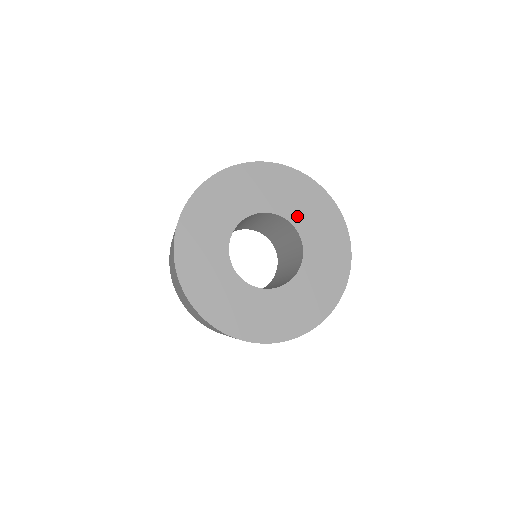
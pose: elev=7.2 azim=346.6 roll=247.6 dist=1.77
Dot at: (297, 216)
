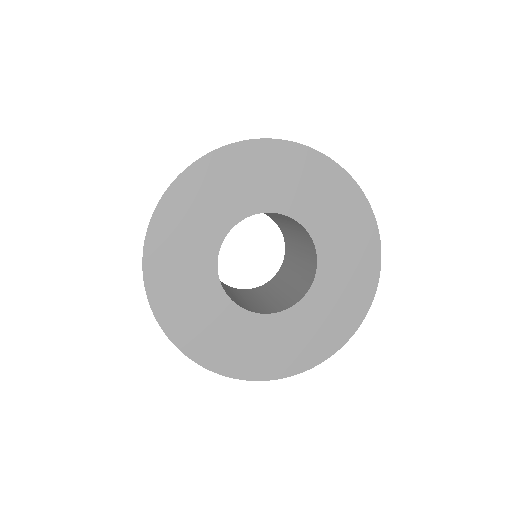
Dot at: (298, 206)
